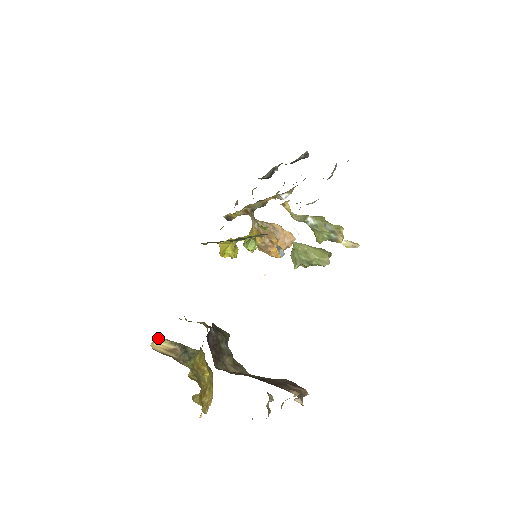
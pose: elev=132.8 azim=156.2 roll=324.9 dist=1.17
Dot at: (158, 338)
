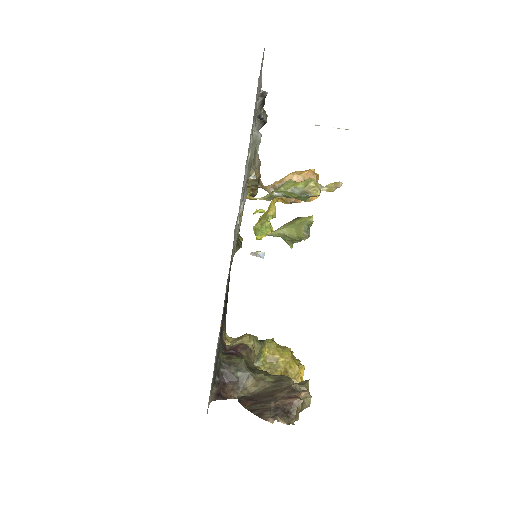
Dot at: occluded
